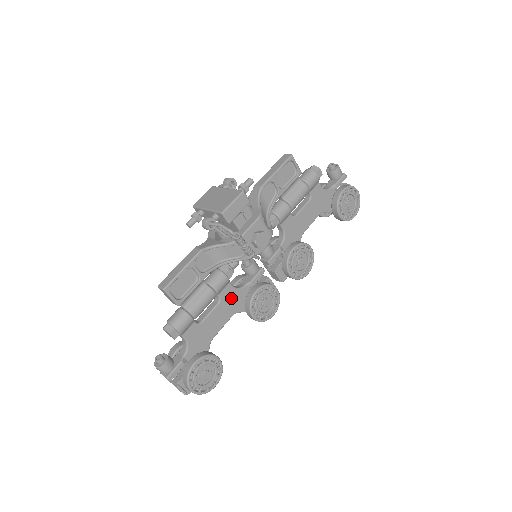
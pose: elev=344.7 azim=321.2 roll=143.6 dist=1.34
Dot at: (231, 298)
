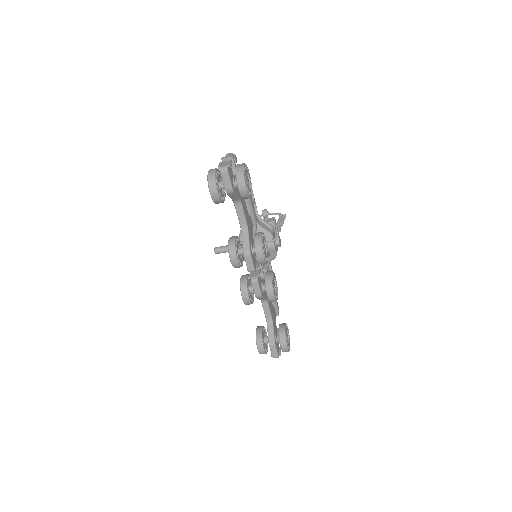
Dot at: (250, 226)
